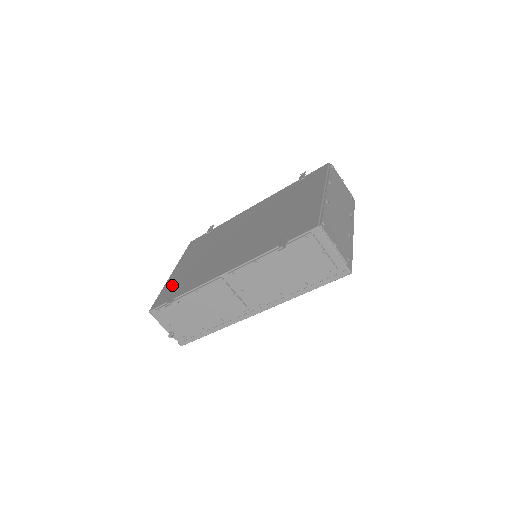
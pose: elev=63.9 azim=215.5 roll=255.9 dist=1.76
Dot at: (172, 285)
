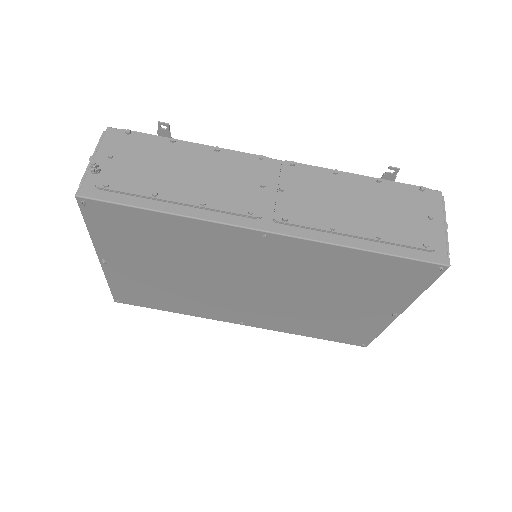
Dot at: occluded
